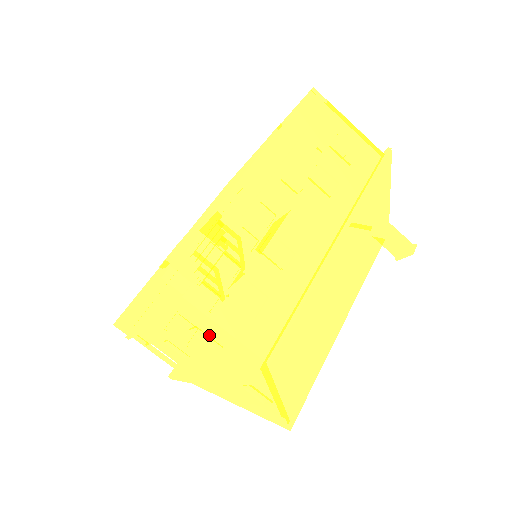
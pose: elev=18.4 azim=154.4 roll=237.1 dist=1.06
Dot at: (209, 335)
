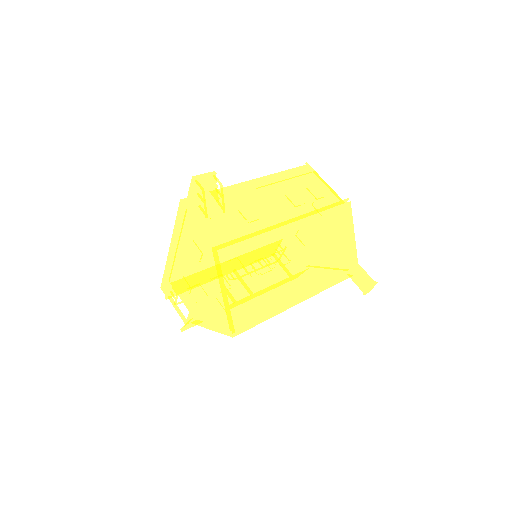
Dot at: (196, 243)
